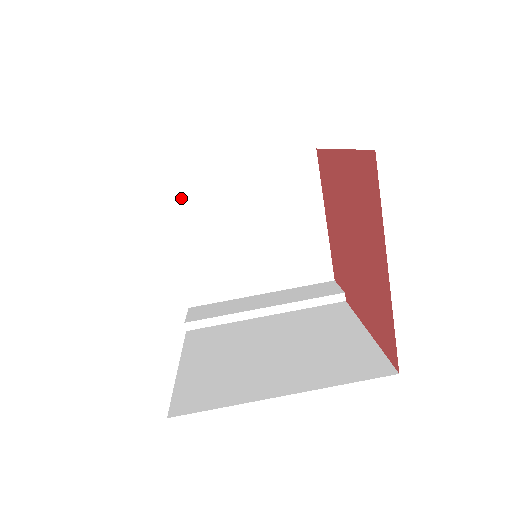
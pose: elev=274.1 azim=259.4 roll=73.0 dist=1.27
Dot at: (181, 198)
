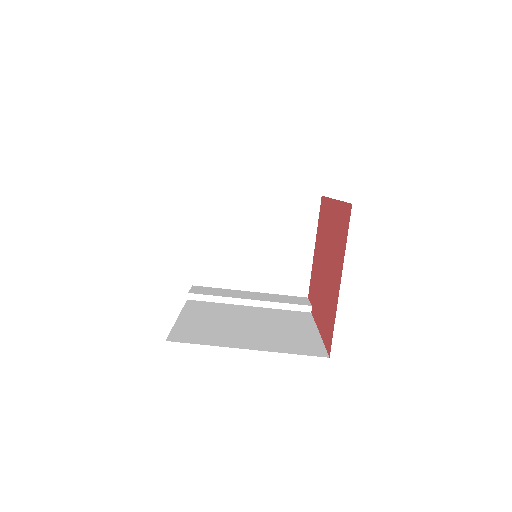
Dot at: (213, 202)
